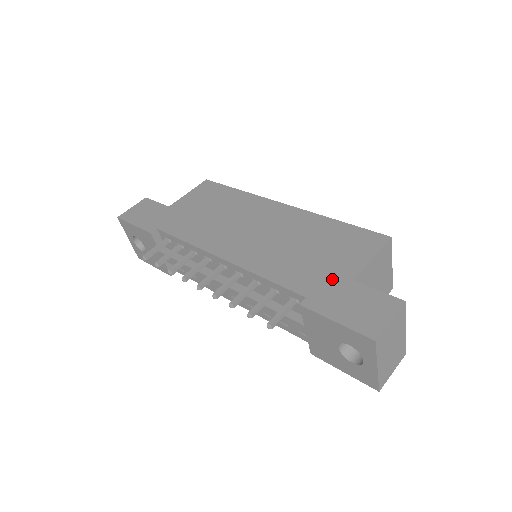
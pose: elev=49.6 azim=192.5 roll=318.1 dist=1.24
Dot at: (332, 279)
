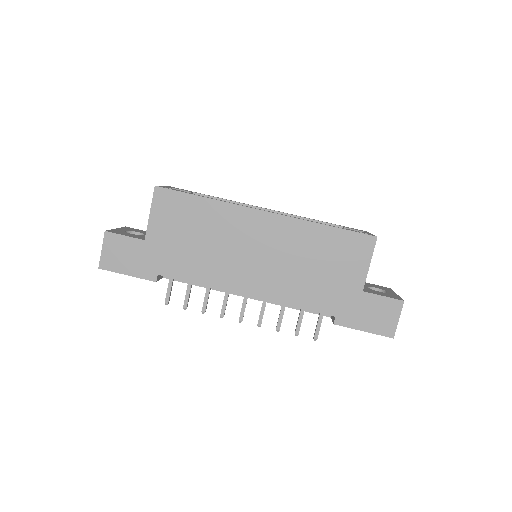
Dot at: (347, 295)
